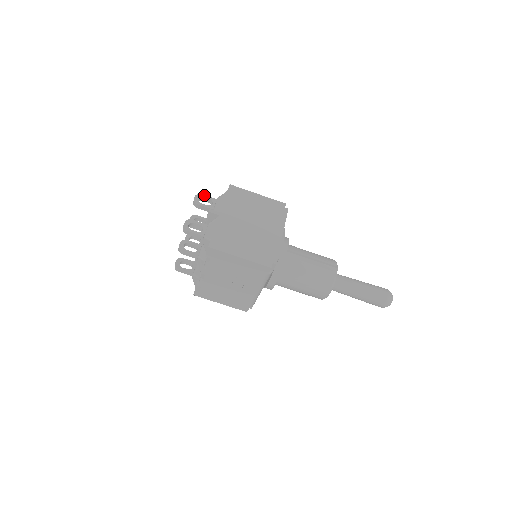
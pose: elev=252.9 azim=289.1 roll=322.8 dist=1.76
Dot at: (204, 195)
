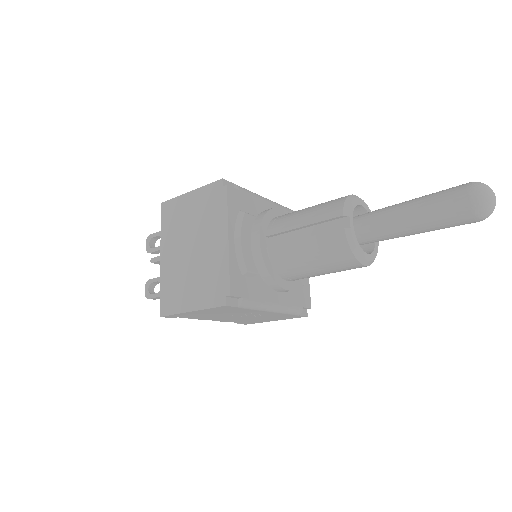
Dot at: (152, 234)
